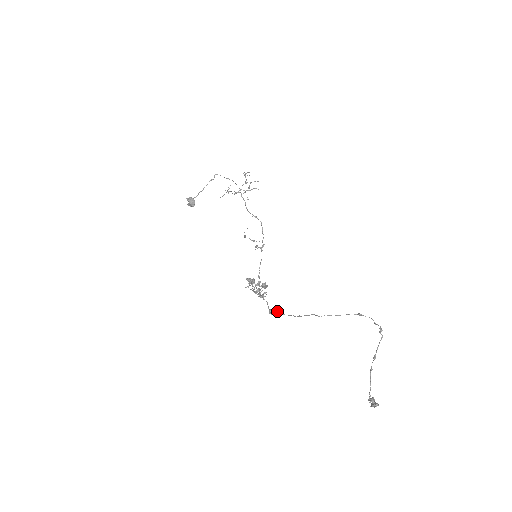
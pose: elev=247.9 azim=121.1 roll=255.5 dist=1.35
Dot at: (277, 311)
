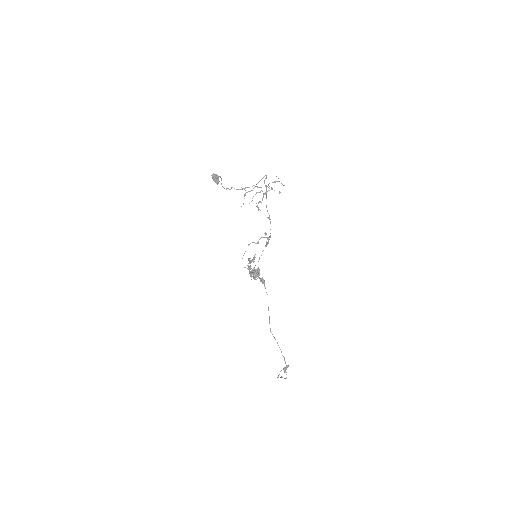
Dot at: (264, 286)
